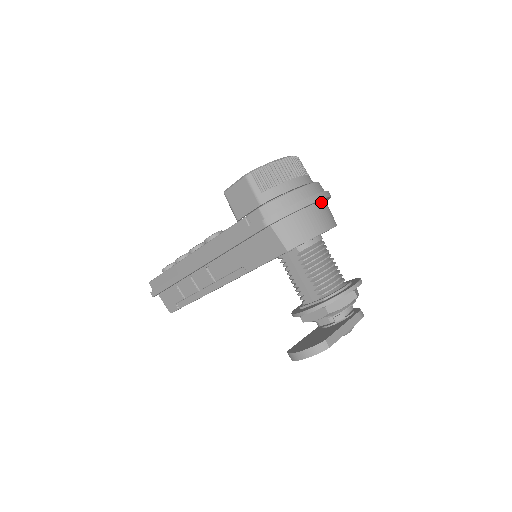
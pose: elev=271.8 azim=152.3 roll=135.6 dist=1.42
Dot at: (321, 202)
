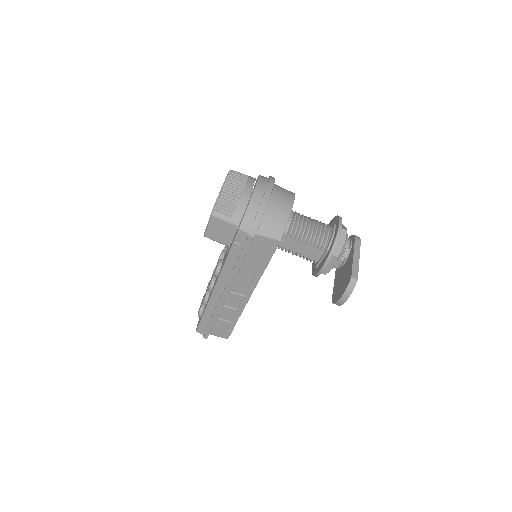
Dot at: (273, 189)
